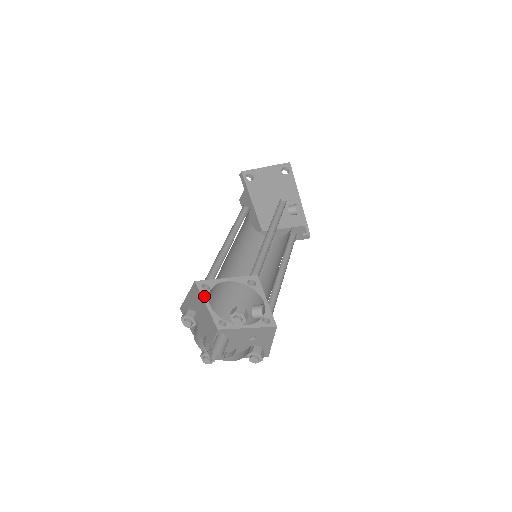
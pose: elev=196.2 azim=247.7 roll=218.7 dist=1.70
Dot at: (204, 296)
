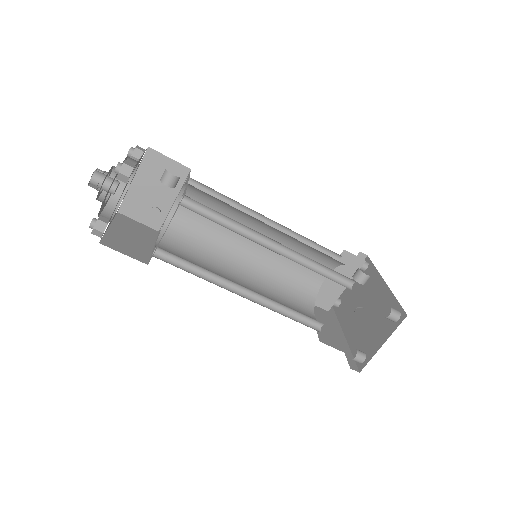
Dot at: occluded
